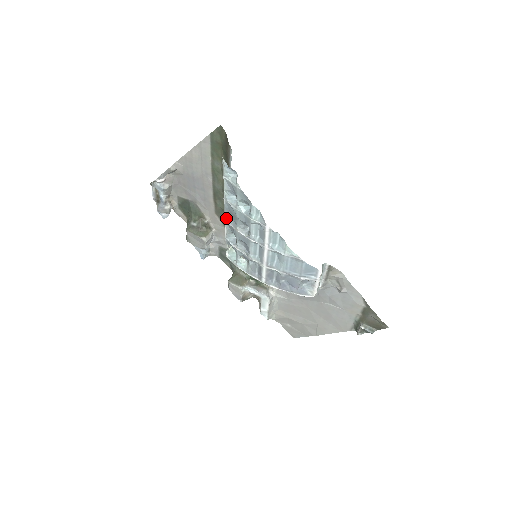
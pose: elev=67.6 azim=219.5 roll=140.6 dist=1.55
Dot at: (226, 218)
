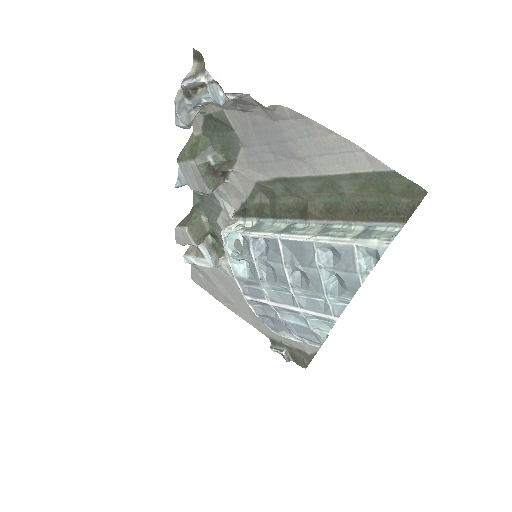
Dot at: (284, 241)
